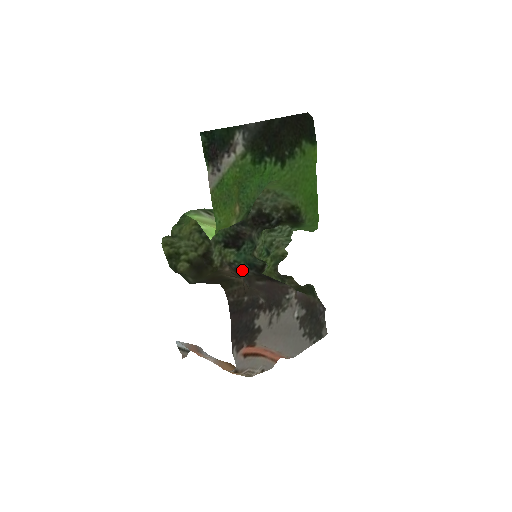
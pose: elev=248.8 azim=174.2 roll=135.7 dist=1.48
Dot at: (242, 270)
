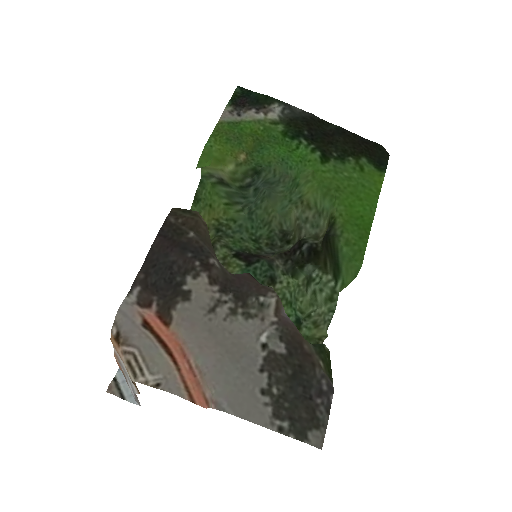
Dot at: occluded
